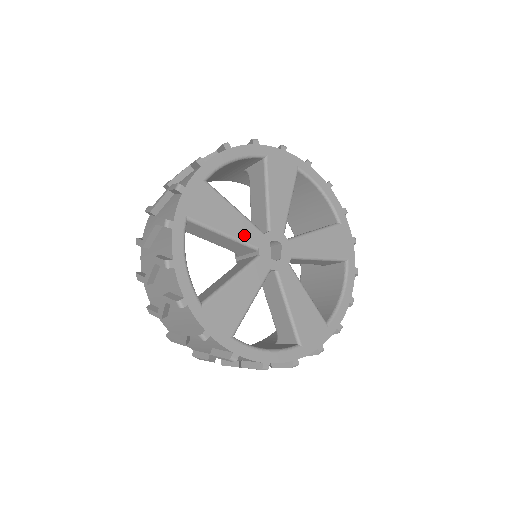
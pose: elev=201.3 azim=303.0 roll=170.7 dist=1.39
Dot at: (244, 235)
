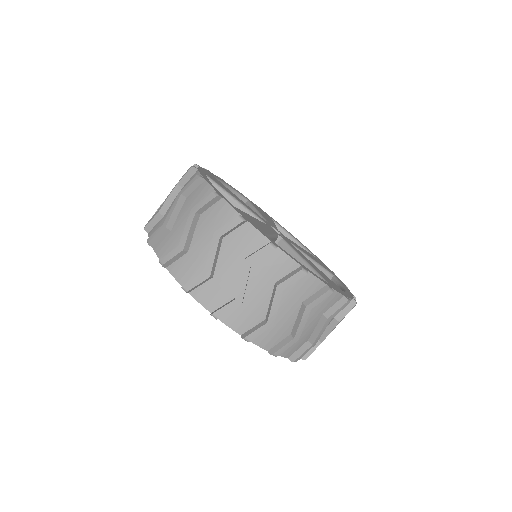
Dot at: (250, 209)
